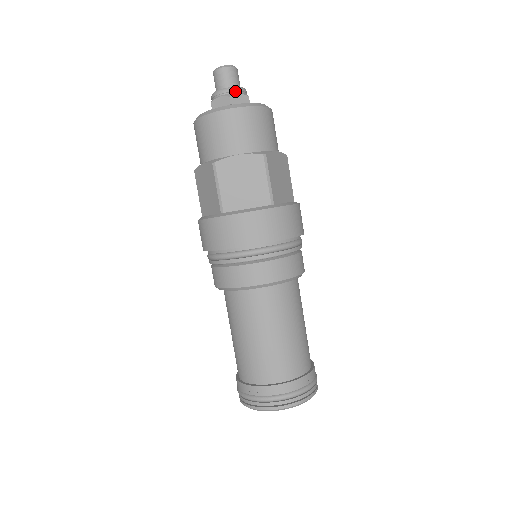
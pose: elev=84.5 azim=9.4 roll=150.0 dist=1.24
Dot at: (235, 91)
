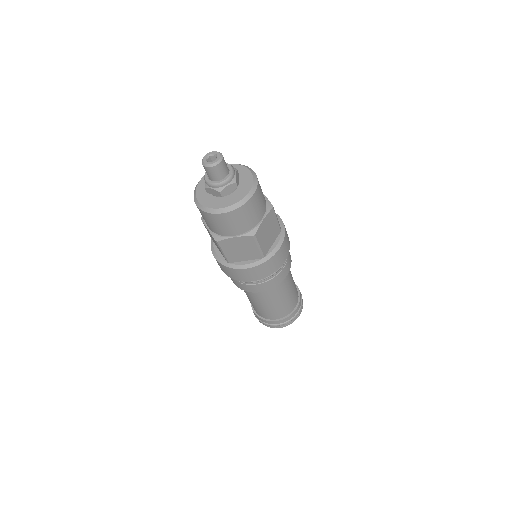
Dot at: (234, 174)
